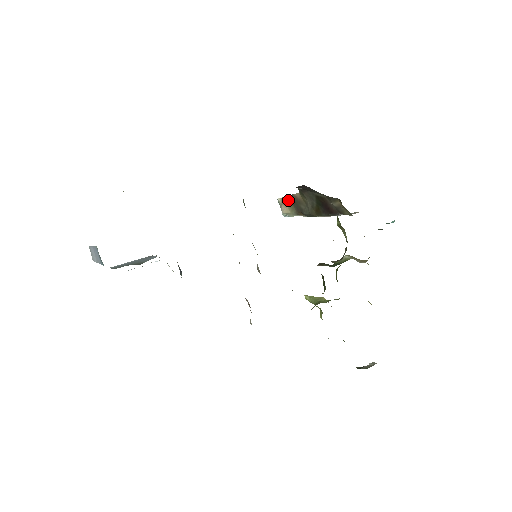
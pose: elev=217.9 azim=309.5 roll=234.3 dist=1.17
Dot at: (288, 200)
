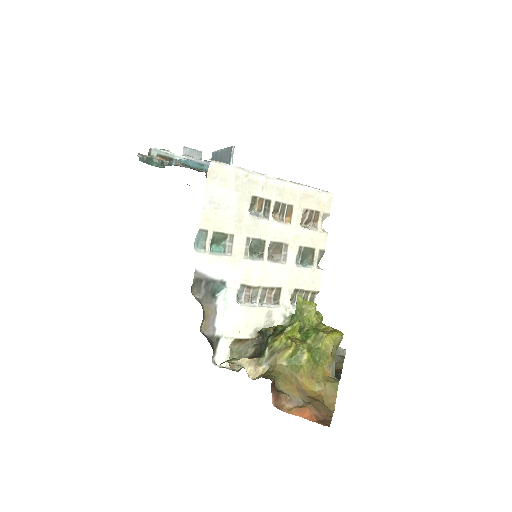
Dot at: occluded
